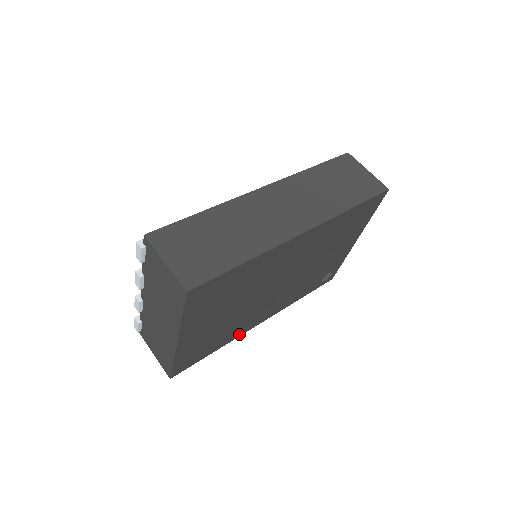
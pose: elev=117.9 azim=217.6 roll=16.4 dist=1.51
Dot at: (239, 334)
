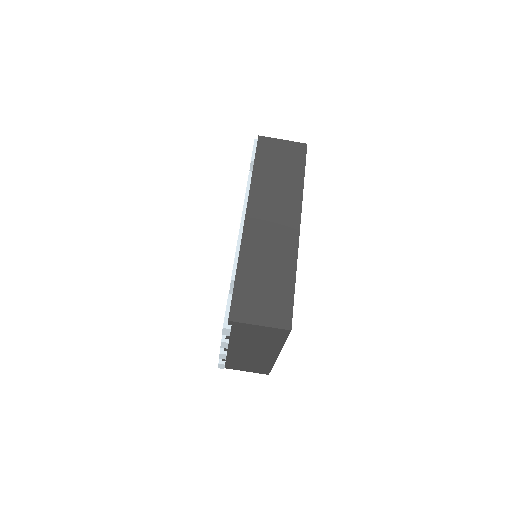
Dot at: occluded
